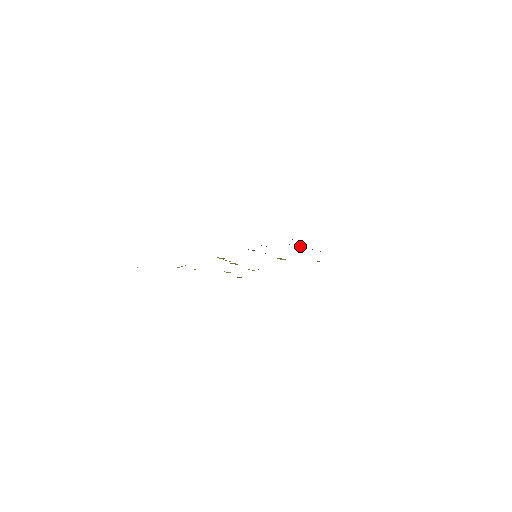
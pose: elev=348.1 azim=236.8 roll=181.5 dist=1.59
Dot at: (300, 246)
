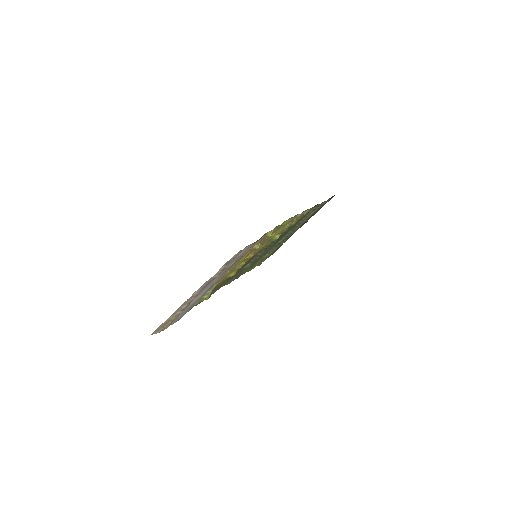
Dot at: (273, 249)
